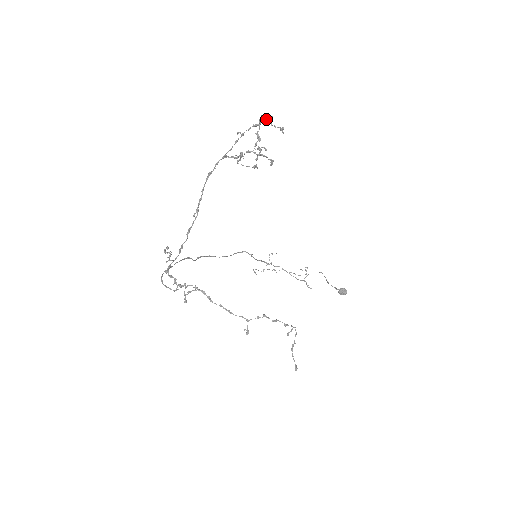
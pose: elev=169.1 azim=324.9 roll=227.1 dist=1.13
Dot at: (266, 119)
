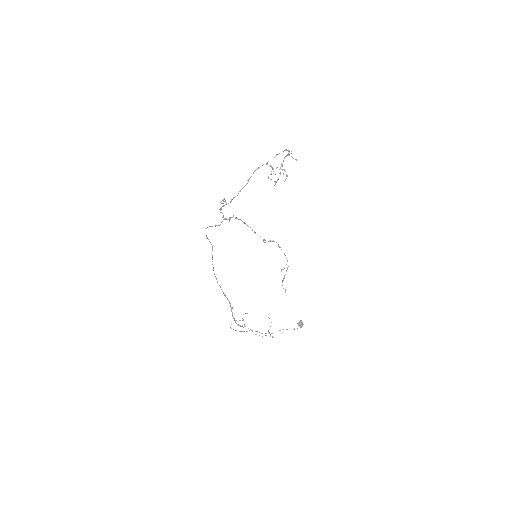
Dot at: occluded
